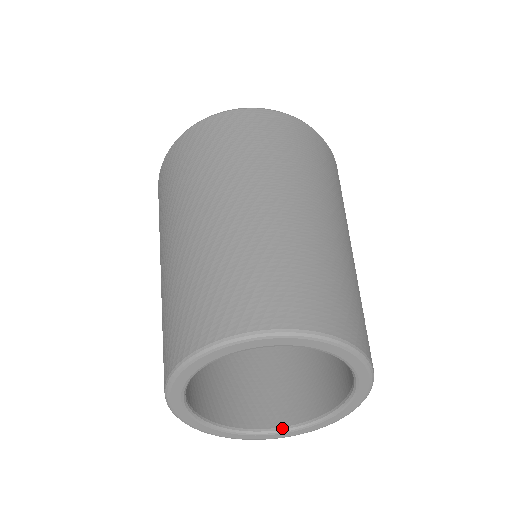
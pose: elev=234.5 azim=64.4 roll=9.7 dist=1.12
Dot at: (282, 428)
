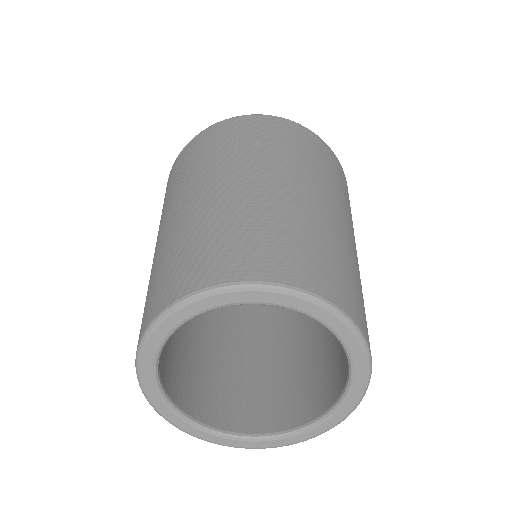
Dot at: (257, 435)
